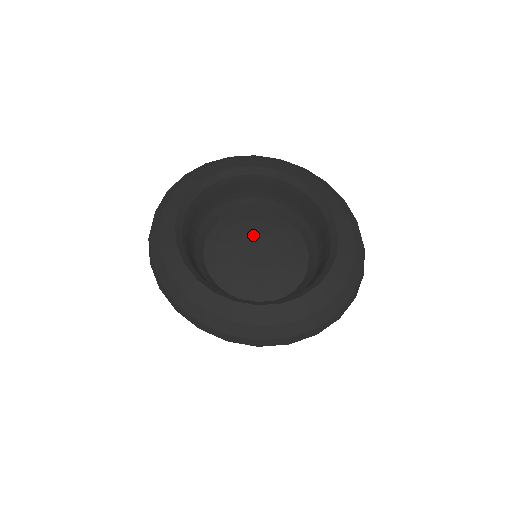
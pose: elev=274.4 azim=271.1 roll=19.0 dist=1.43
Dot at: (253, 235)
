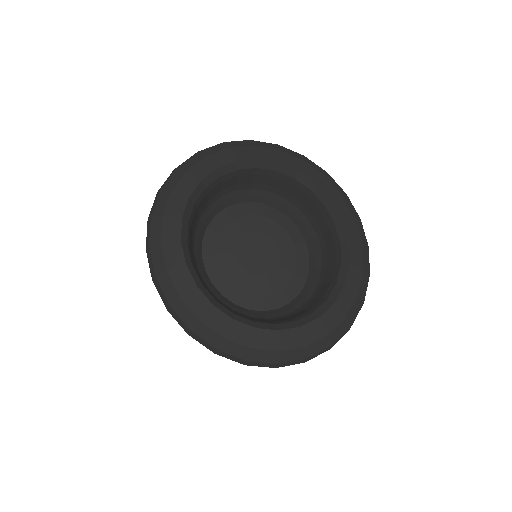
Dot at: (263, 235)
